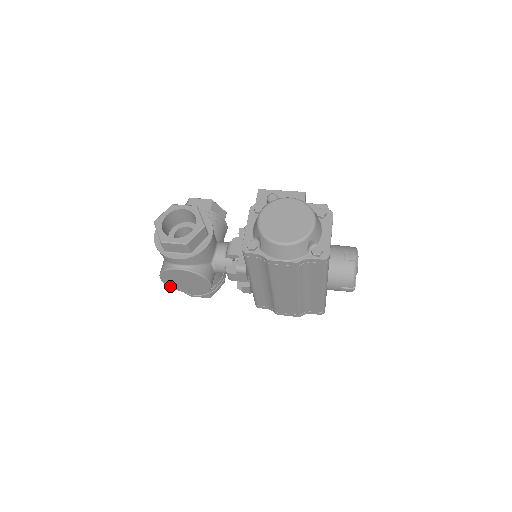
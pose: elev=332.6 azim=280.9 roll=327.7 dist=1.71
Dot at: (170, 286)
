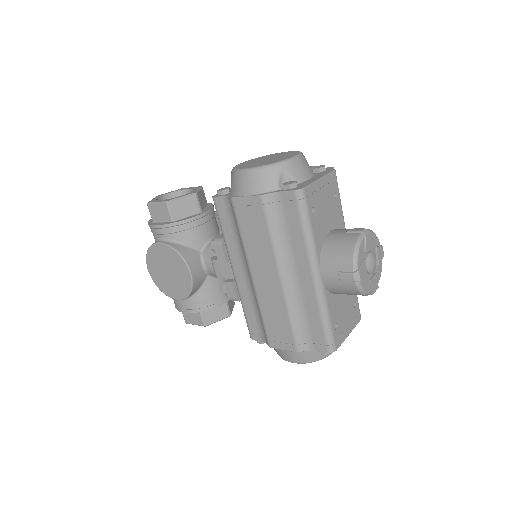
Dot at: (157, 285)
